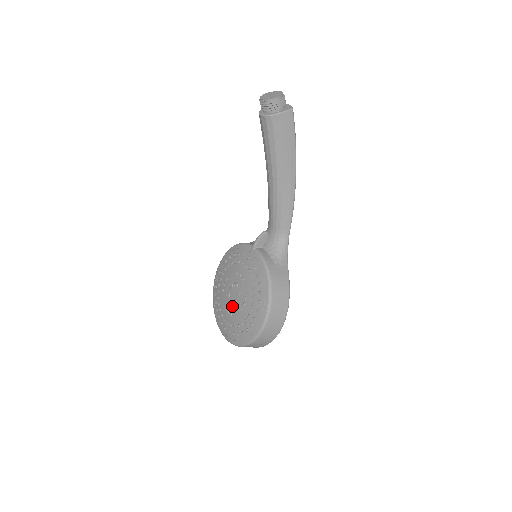
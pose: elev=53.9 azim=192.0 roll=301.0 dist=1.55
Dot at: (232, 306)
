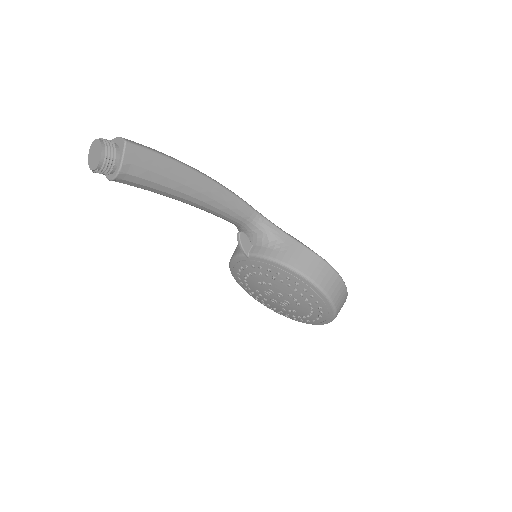
Dot at: (287, 306)
